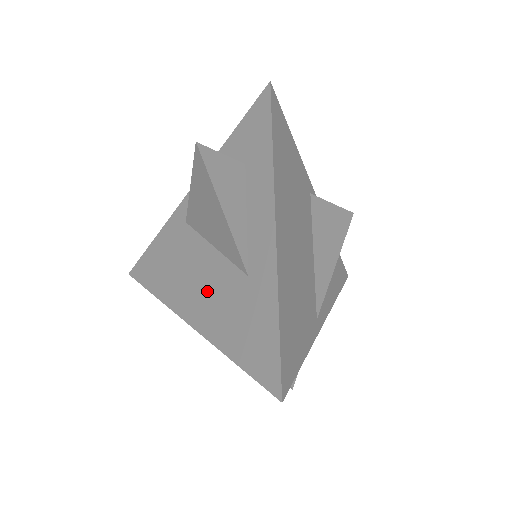
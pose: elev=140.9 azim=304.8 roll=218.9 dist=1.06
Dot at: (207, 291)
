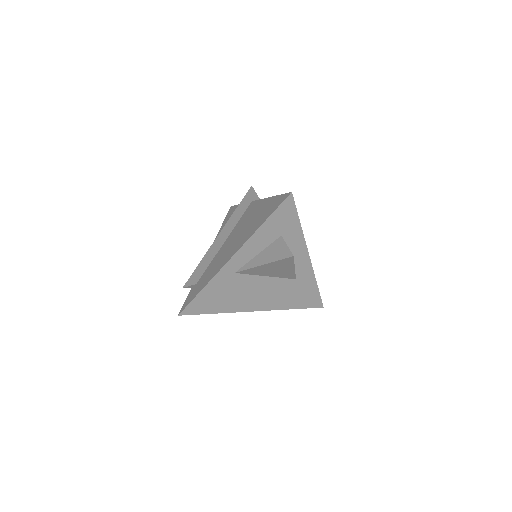
Dot at: (267, 294)
